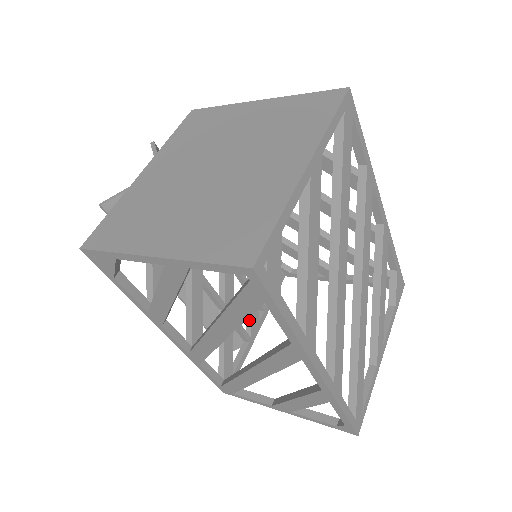
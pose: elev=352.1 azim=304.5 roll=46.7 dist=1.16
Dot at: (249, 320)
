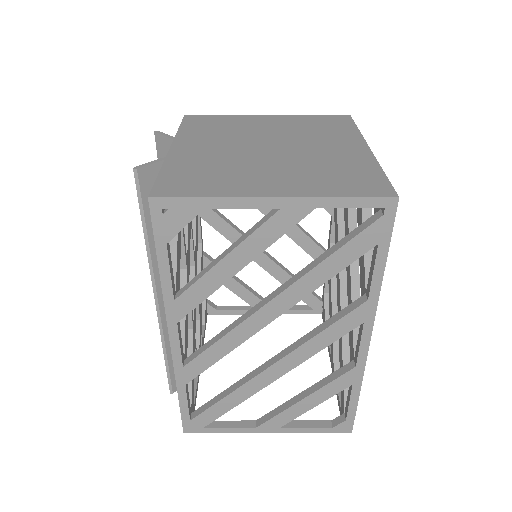
Dot at: occluded
